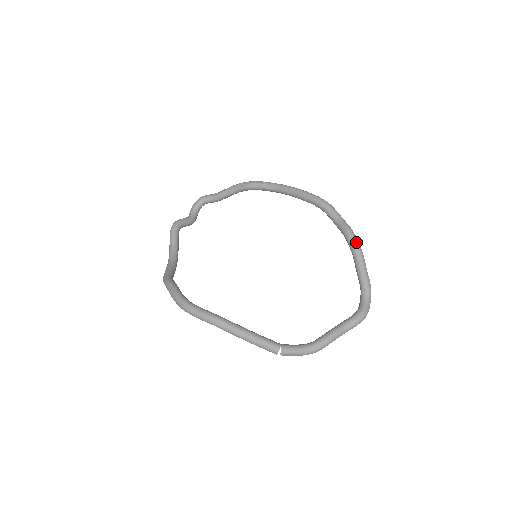
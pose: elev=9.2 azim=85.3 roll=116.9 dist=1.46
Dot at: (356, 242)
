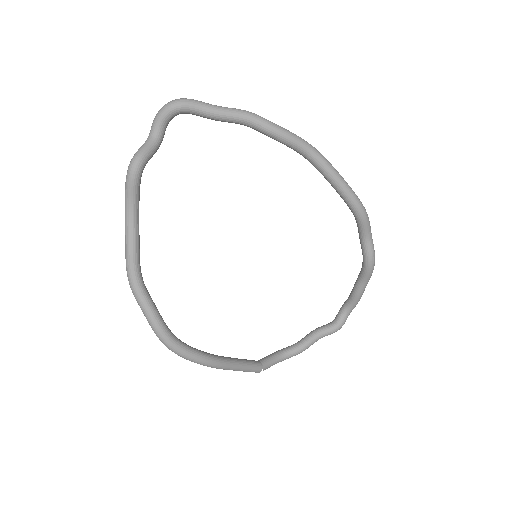
Dot at: (372, 271)
